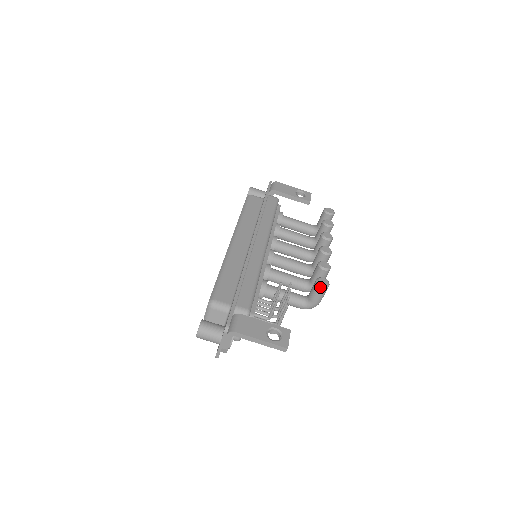
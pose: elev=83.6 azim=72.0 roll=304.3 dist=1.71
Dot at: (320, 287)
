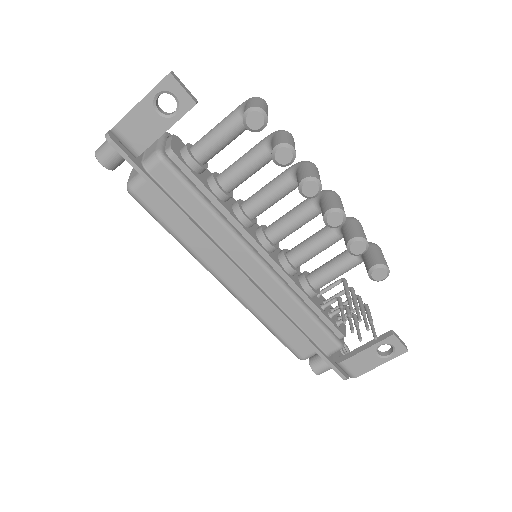
Dot at: (381, 280)
